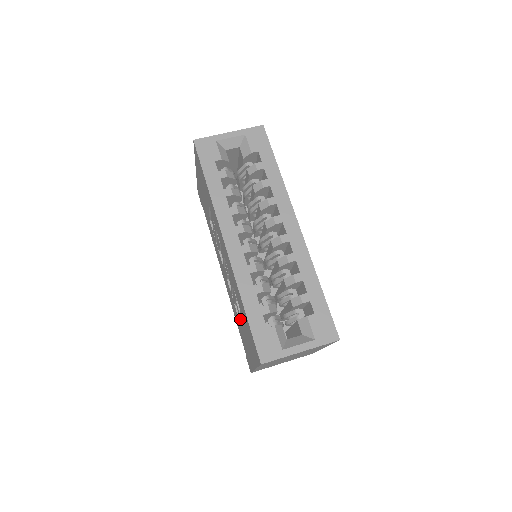
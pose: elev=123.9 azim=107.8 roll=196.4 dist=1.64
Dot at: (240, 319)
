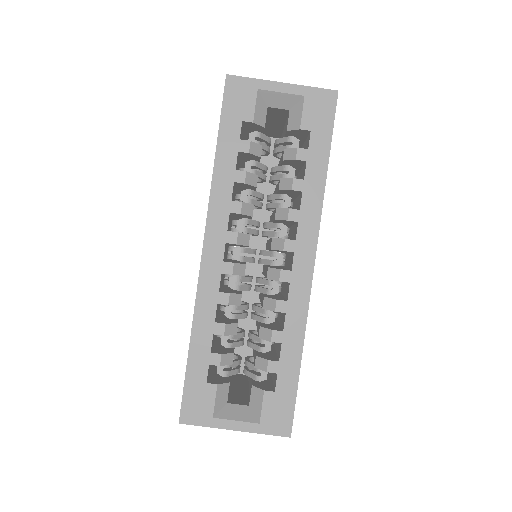
Dot at: occluded
